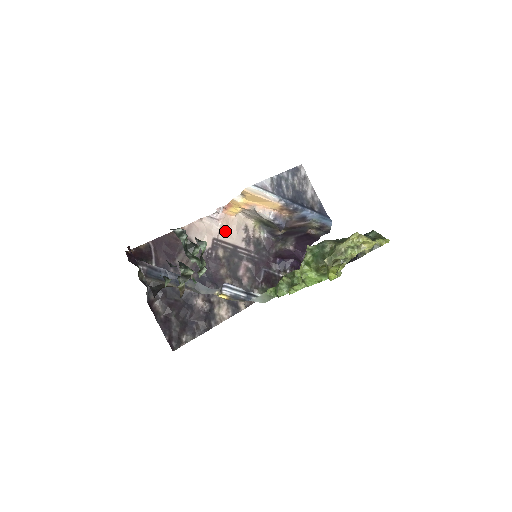
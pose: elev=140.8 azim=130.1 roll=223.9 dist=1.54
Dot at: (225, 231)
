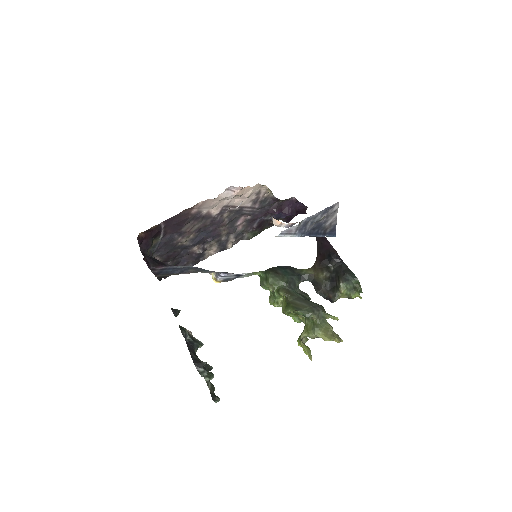
Dot at: (237, 197)
